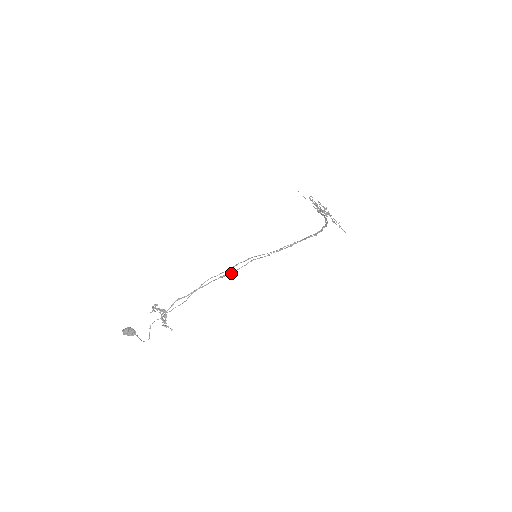
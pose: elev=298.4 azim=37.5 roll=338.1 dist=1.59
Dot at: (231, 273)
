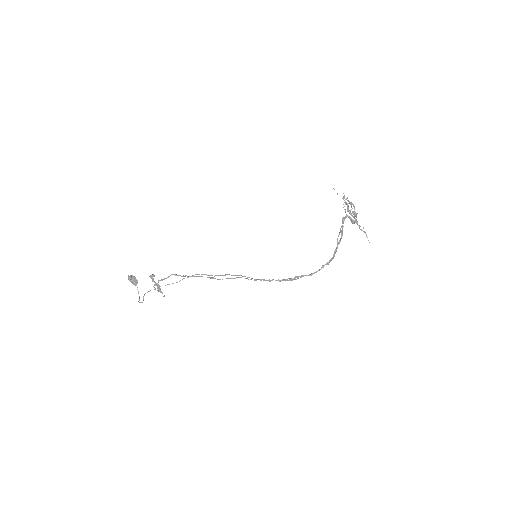
Dot at: (220, 279)
